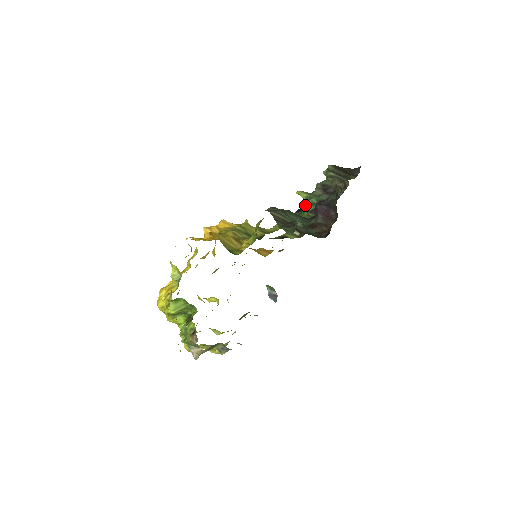
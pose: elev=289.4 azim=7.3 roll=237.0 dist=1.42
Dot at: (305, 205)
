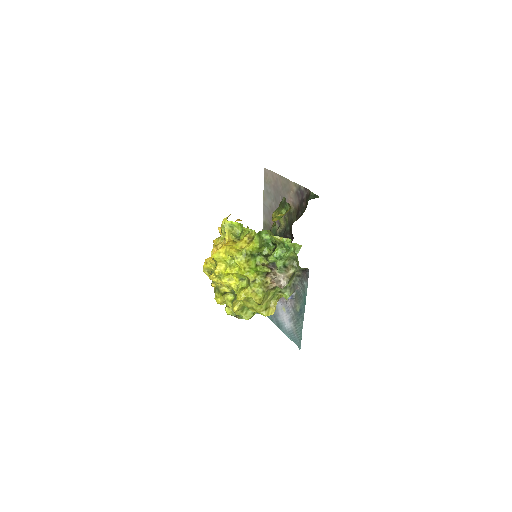
Dot at: occluded
